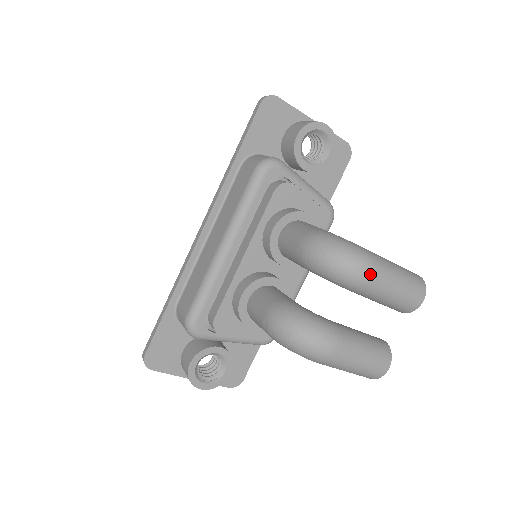
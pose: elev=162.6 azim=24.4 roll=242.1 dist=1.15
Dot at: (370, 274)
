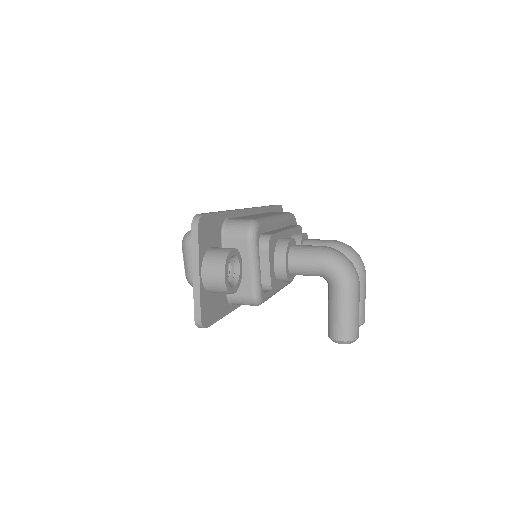
Dot at: occluded
